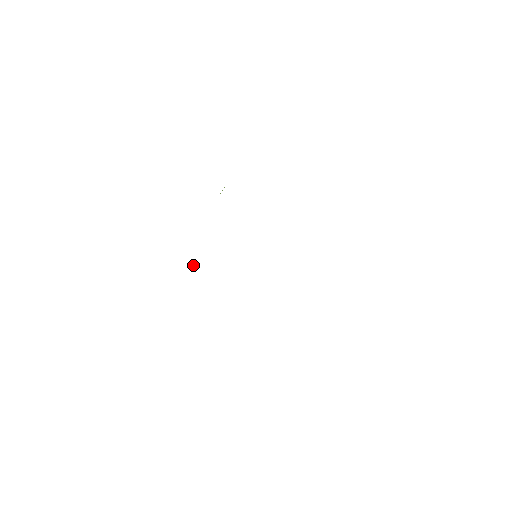
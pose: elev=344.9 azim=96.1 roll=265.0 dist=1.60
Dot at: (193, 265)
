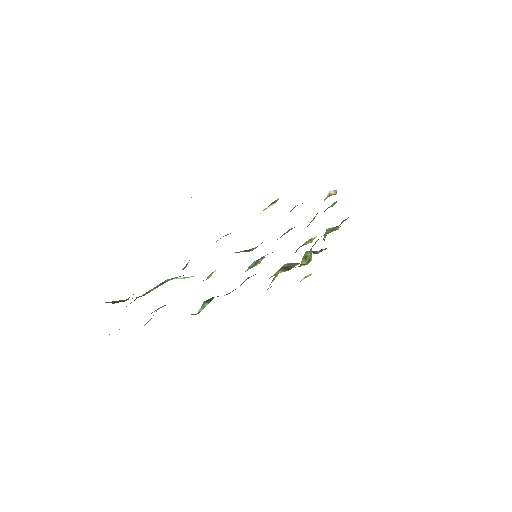
Dot at: occluded
